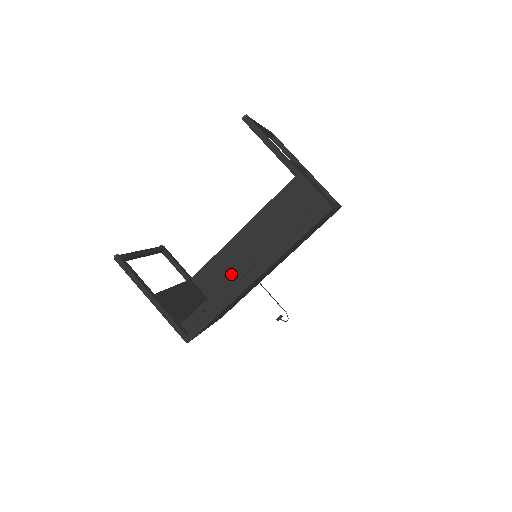
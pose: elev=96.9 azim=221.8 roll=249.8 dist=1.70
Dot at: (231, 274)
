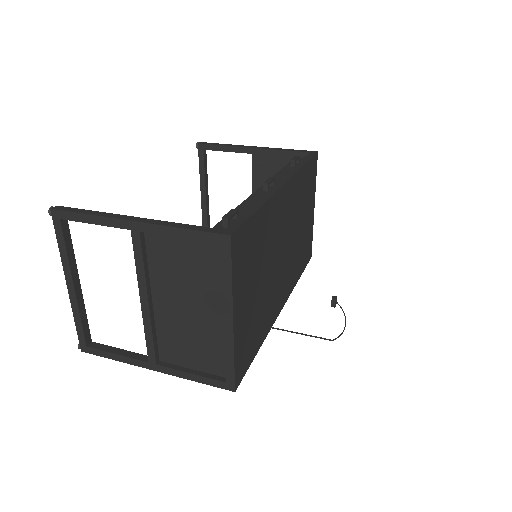
Dot at: occluded
